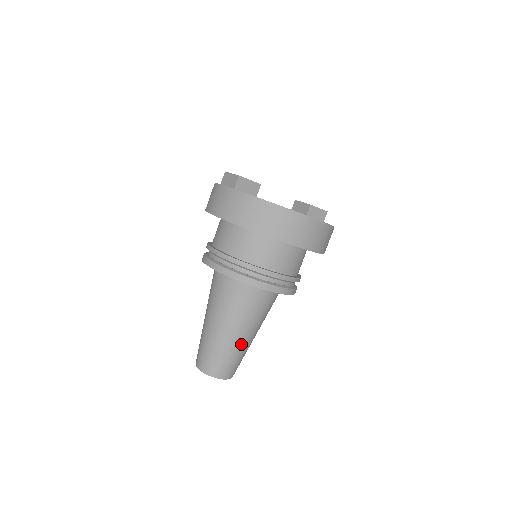
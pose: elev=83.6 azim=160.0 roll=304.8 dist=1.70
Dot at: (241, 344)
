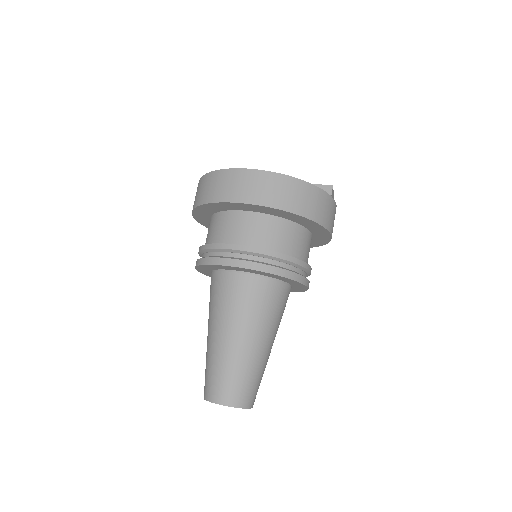
Dot at: (230, 351)
